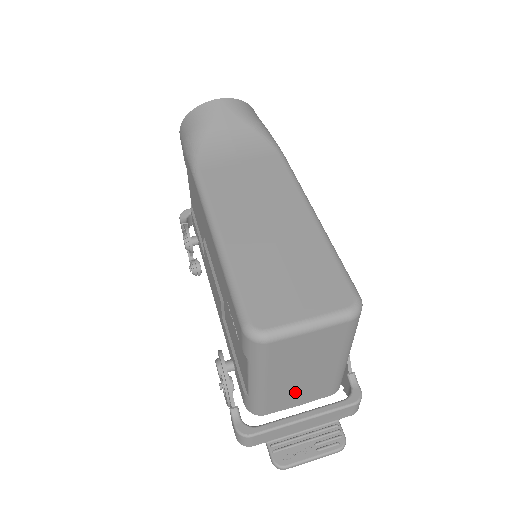
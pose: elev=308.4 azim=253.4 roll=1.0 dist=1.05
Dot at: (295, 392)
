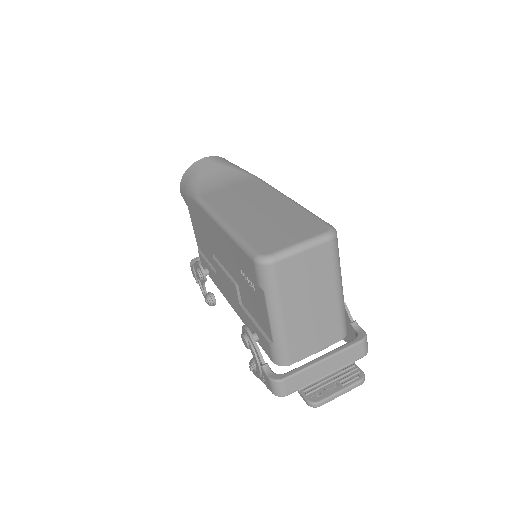
Dot at: (310, 331)
